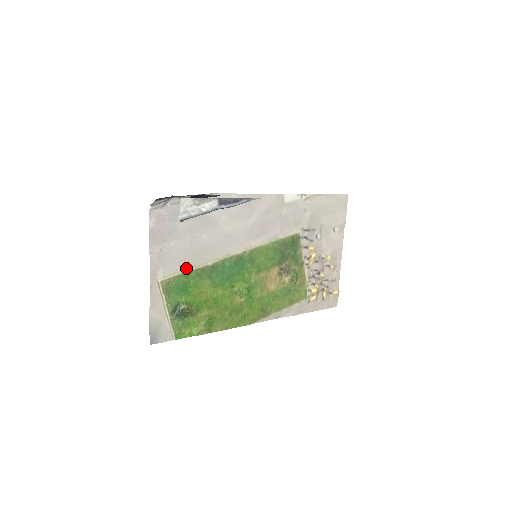
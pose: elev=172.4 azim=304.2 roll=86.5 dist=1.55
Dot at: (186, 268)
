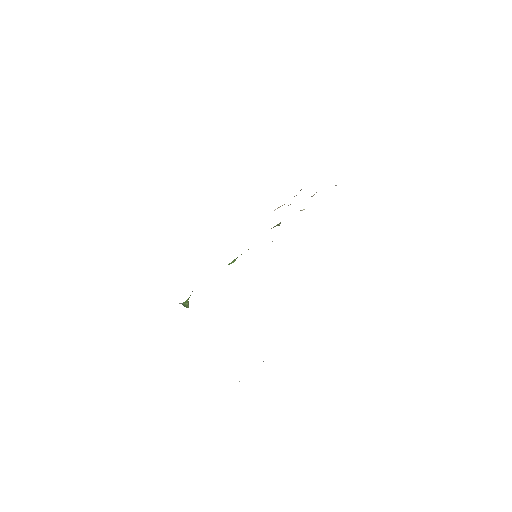
Dot at: occluded
